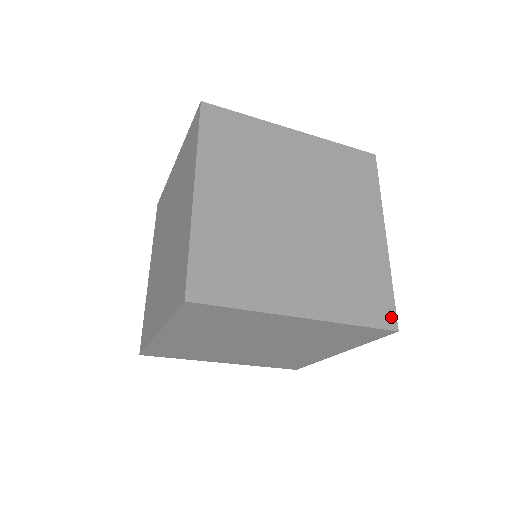
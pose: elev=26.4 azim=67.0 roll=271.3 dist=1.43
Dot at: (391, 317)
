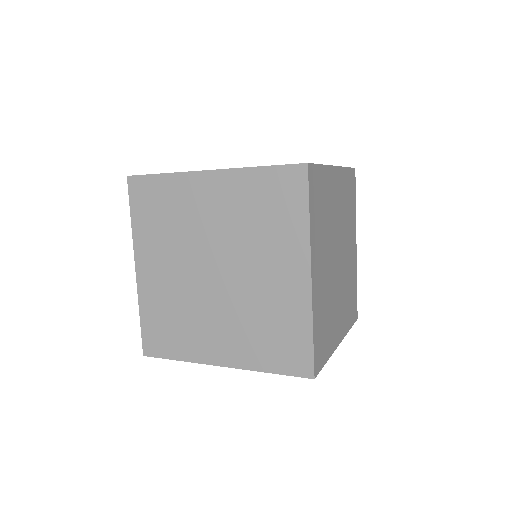
Dot at: (307, 365)
